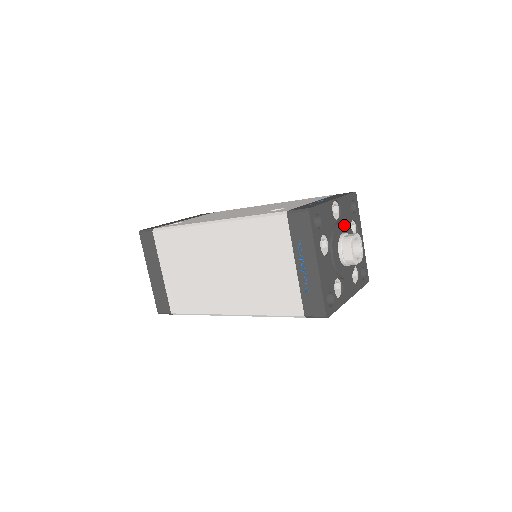
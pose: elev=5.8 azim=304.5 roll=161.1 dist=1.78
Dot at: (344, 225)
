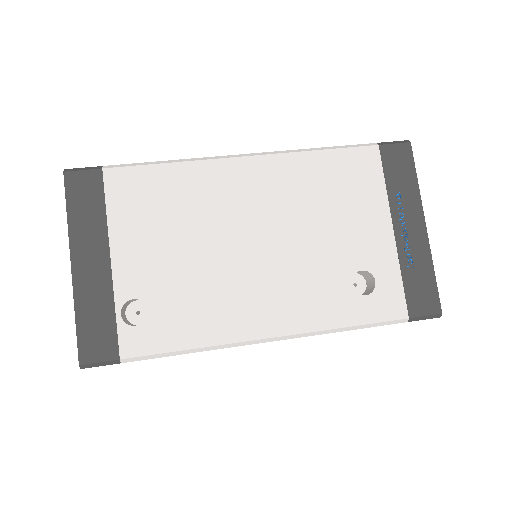
Dot at: occluded
